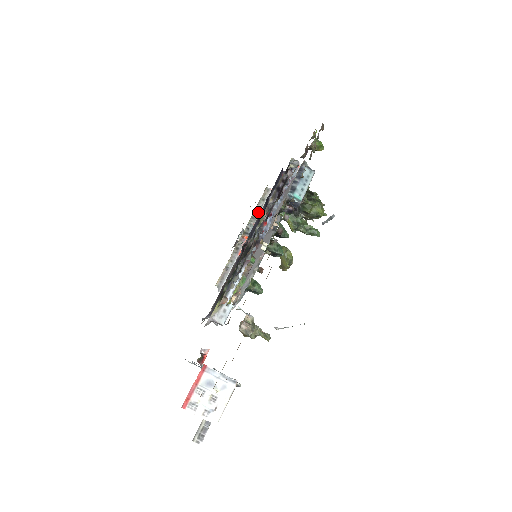
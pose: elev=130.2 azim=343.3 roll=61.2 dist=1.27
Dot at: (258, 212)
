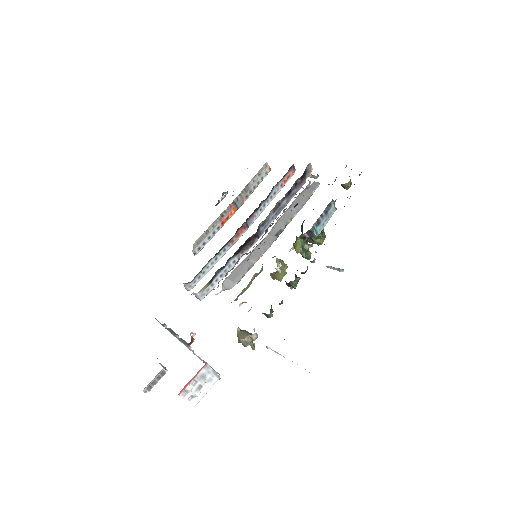
Dot at: (251, 185)
